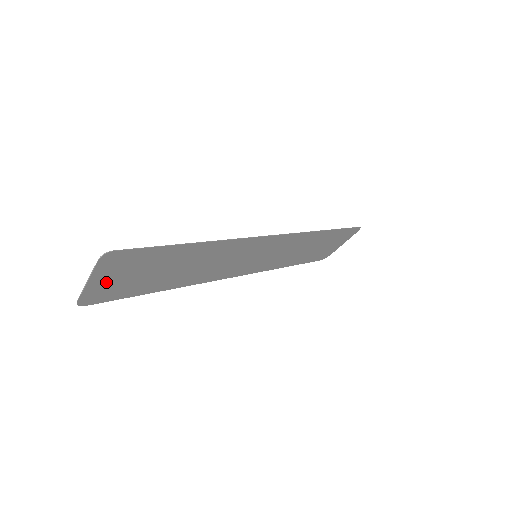
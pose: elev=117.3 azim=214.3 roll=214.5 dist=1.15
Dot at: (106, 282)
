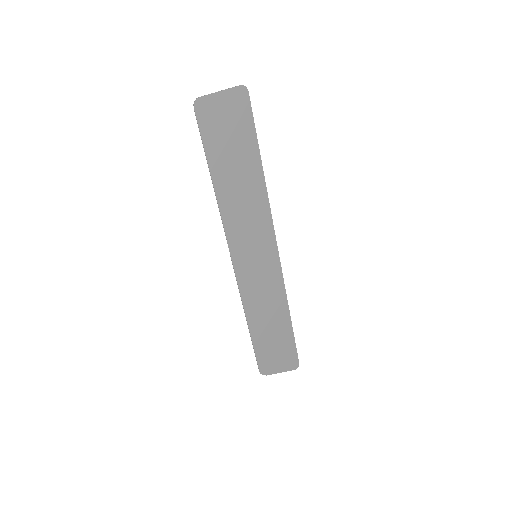
Dot at: (220, 110)
